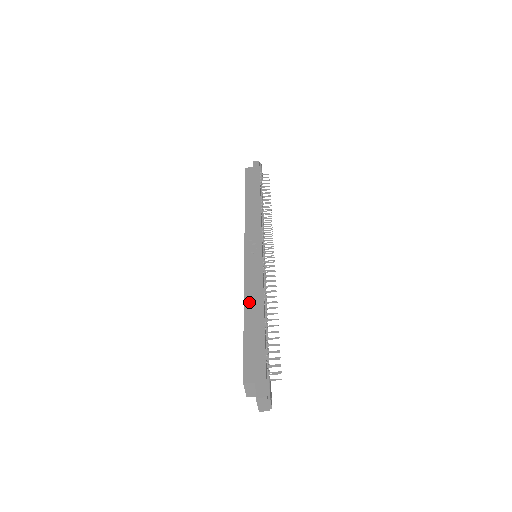
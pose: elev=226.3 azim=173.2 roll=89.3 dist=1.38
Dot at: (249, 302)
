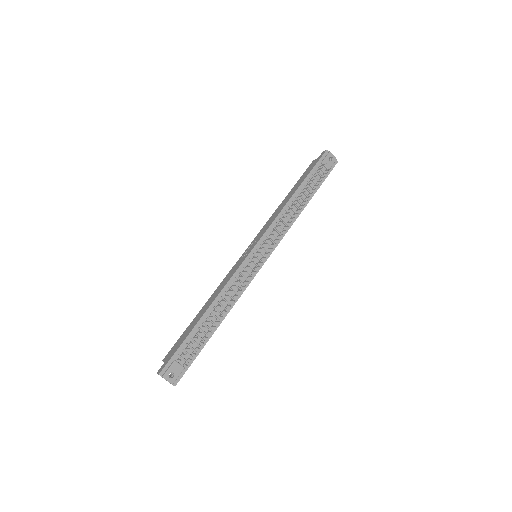
Dot at: (210, 299)
